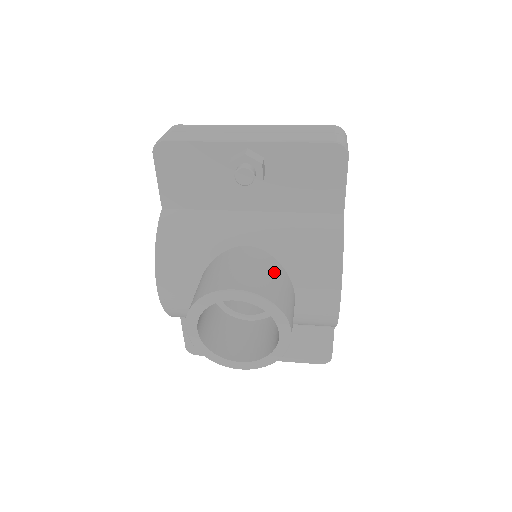
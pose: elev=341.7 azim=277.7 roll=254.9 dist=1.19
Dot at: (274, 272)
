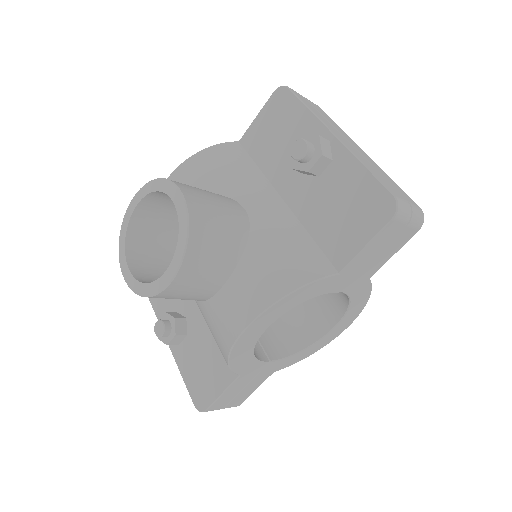
Dot at: (230, 235)
